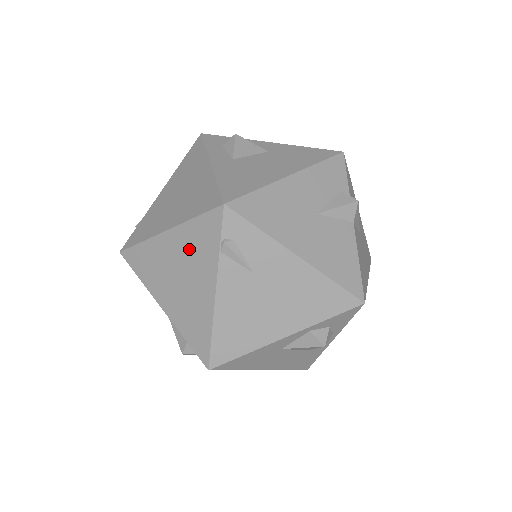
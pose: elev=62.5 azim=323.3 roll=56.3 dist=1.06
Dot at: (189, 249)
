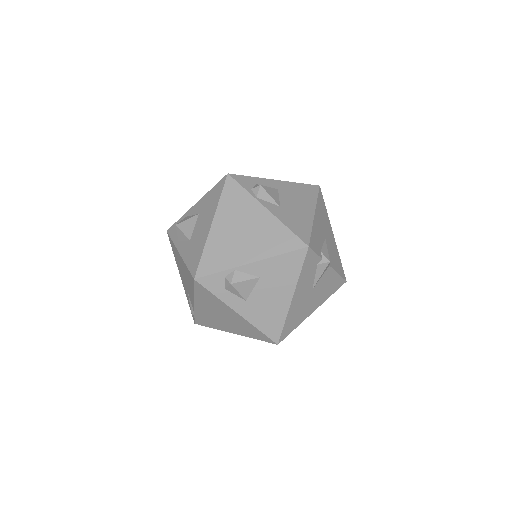
Dot at: occluded
